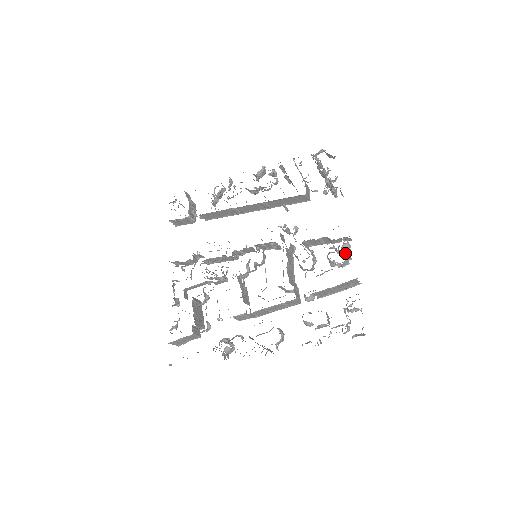
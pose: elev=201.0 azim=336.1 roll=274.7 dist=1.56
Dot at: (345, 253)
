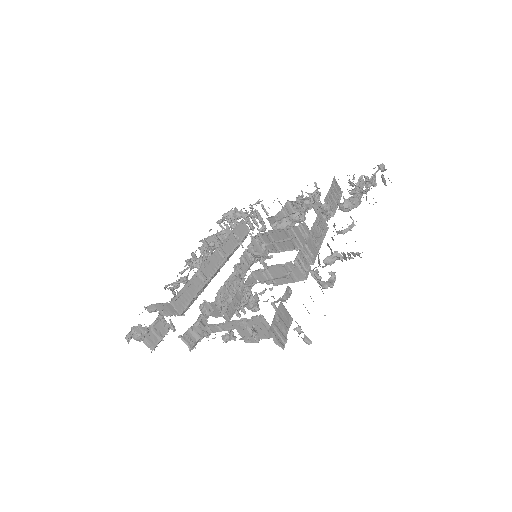
Dot at: occluded
